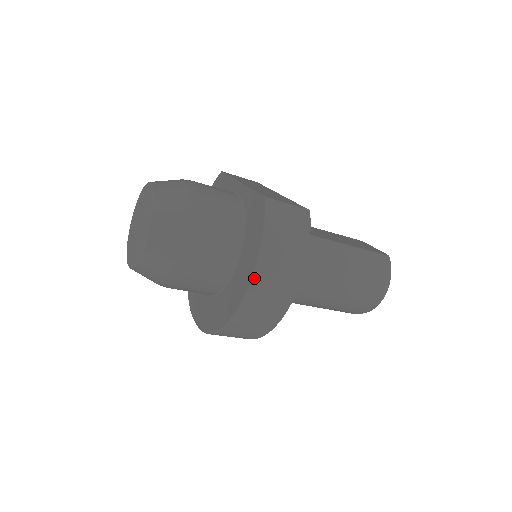
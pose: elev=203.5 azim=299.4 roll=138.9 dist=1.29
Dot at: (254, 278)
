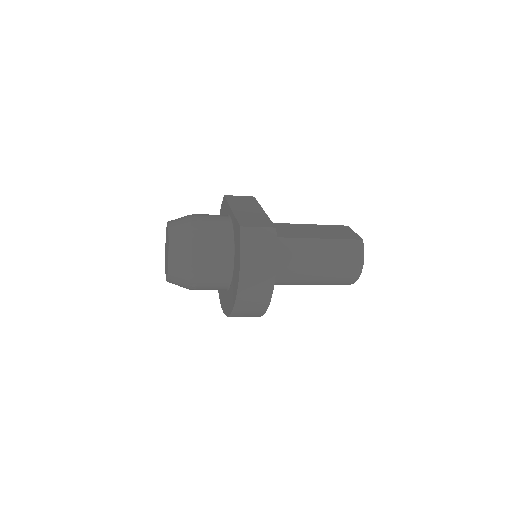
Dot at: (240, 283)
